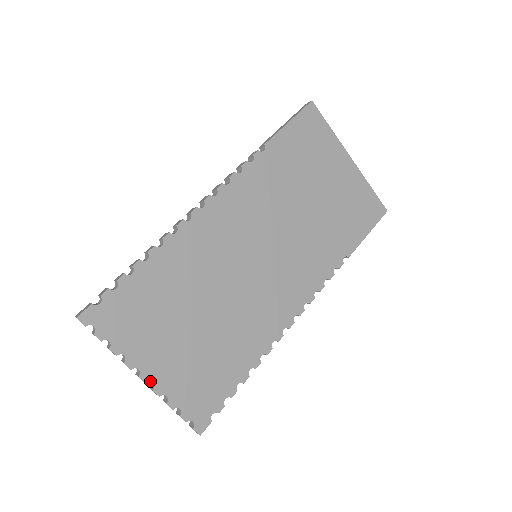
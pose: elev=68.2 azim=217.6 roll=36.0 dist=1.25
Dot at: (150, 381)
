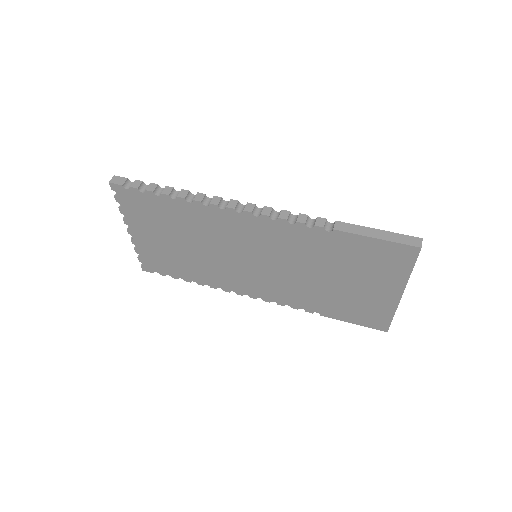
Dot at: (132, 235)
